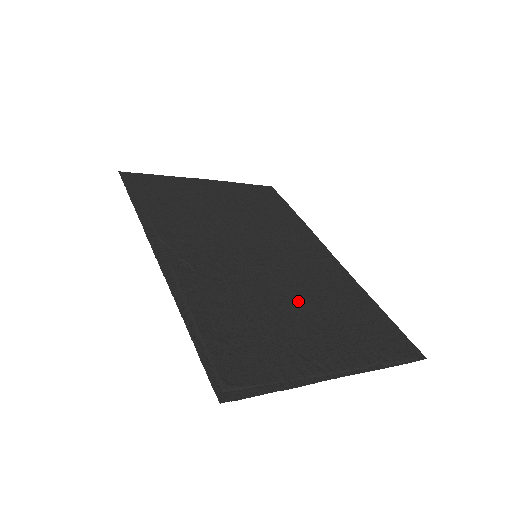
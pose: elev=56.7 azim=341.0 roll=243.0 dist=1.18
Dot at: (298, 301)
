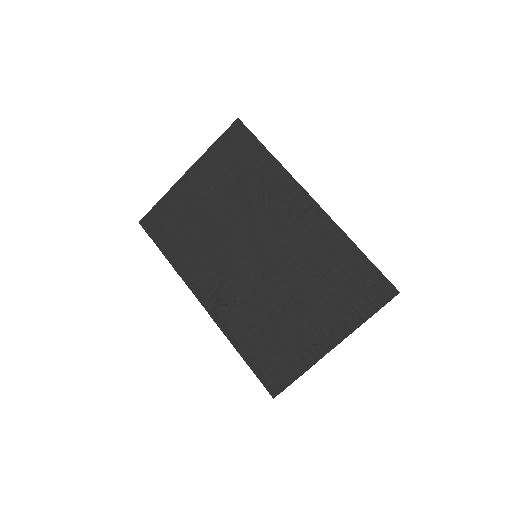
Dot at: (295, 290)
